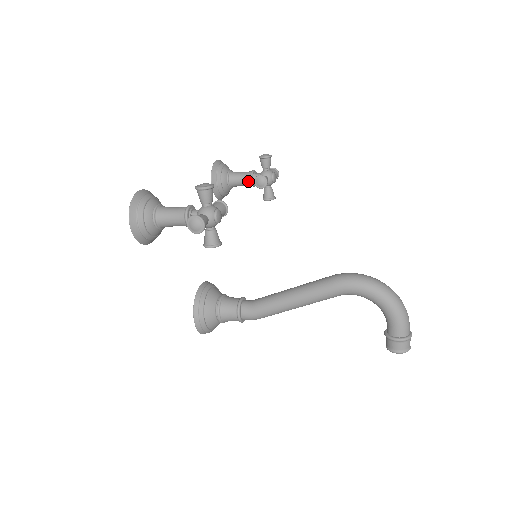
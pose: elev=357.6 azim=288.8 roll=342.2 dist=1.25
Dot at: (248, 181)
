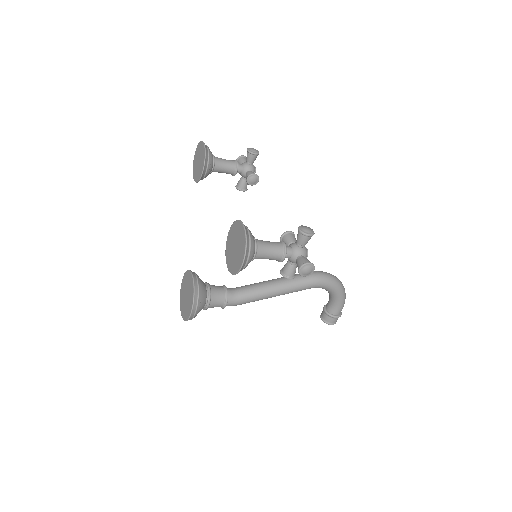
Dot at: (232, 171)
